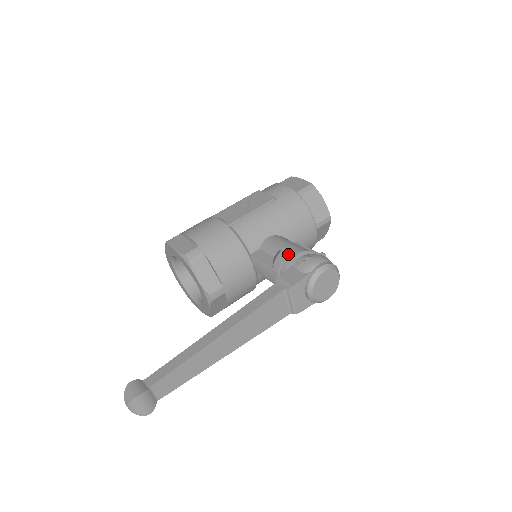
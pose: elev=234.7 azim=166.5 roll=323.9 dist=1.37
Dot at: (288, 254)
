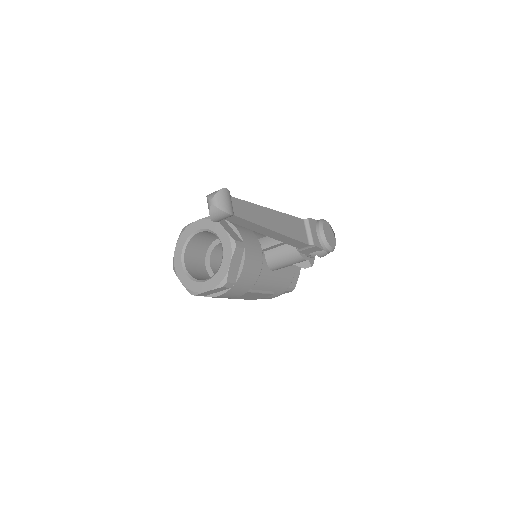
Dot at: occluded
